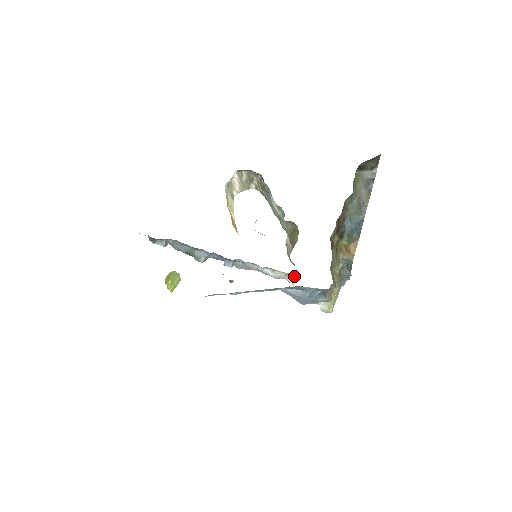
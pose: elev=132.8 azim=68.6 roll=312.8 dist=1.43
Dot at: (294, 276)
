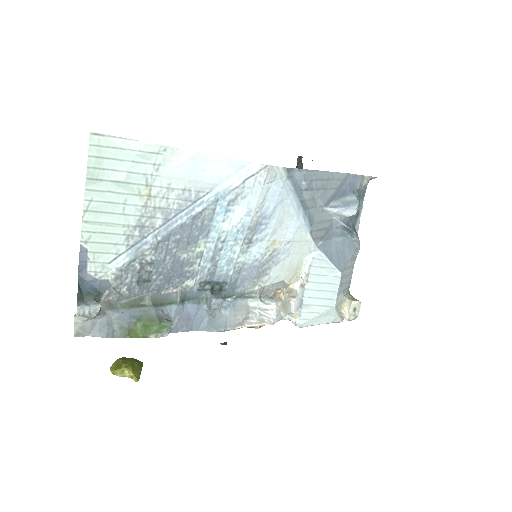
Dot at: (292, 306)
